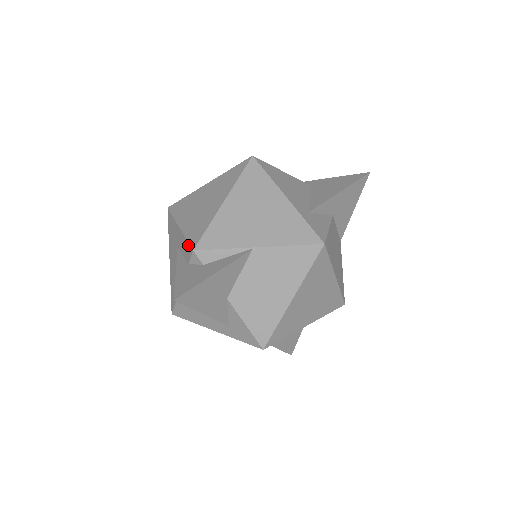
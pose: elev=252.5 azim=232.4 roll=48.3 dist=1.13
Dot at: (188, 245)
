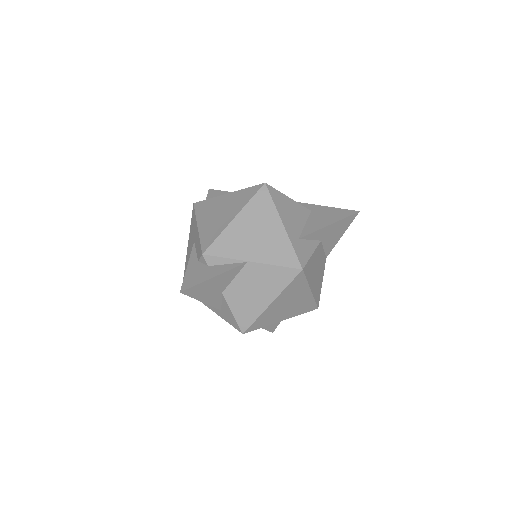
Dot at: (200, 247)
